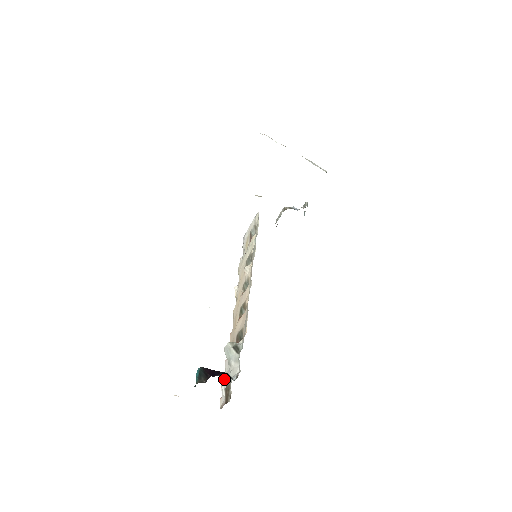
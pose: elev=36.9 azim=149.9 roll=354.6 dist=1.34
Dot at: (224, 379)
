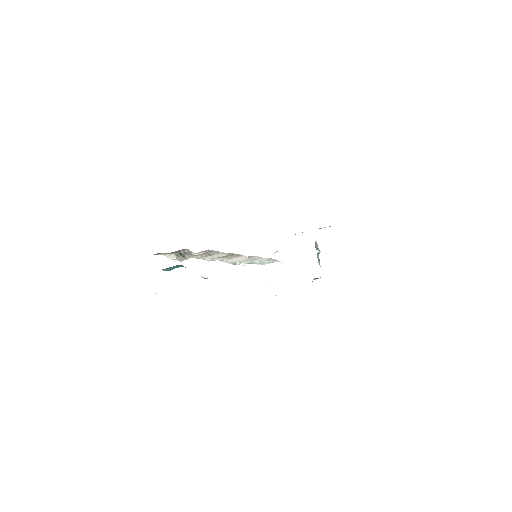
Dot at: occluded
